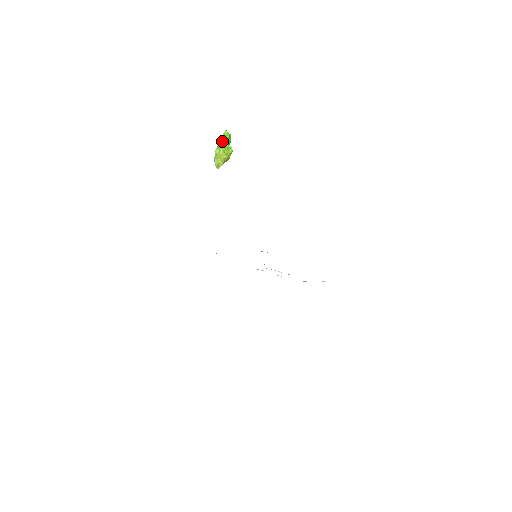
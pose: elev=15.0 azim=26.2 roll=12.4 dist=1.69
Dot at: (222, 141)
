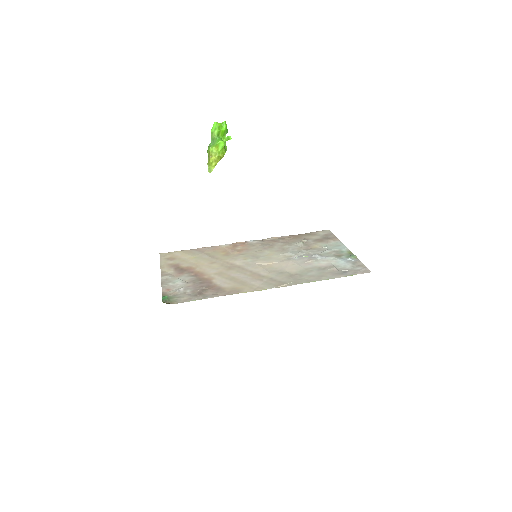
Dot at: (212, 138)
